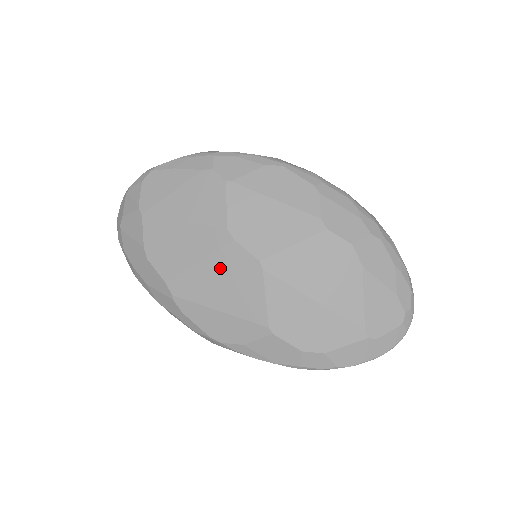
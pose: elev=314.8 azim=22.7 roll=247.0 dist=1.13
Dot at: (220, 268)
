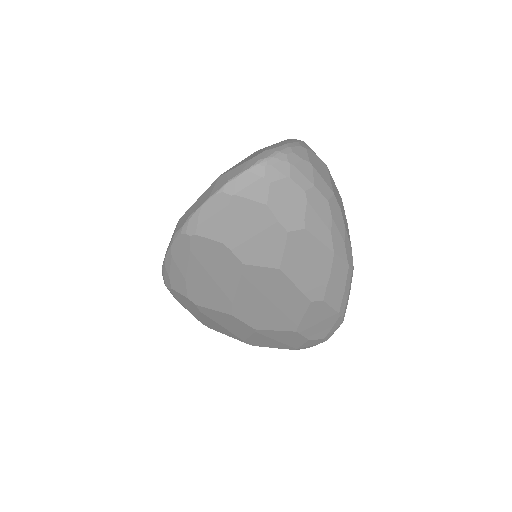
Dot at: occluded
